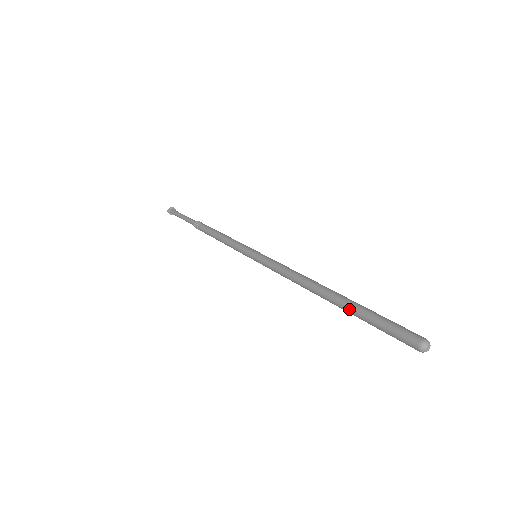
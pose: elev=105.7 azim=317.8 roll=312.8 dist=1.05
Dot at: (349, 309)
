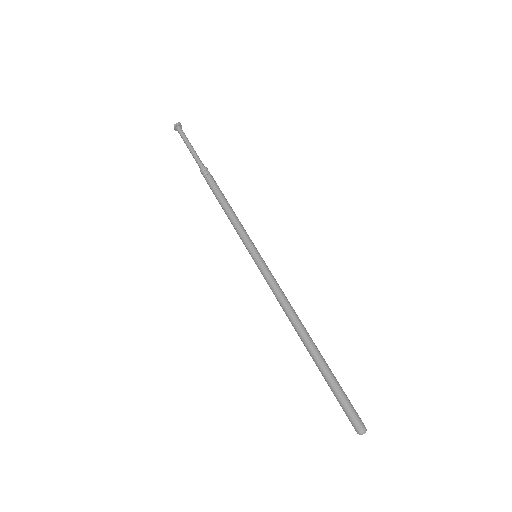
Dot at: (321, 368)
